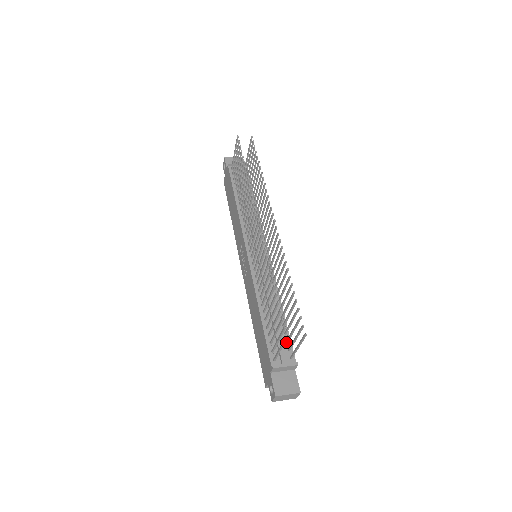
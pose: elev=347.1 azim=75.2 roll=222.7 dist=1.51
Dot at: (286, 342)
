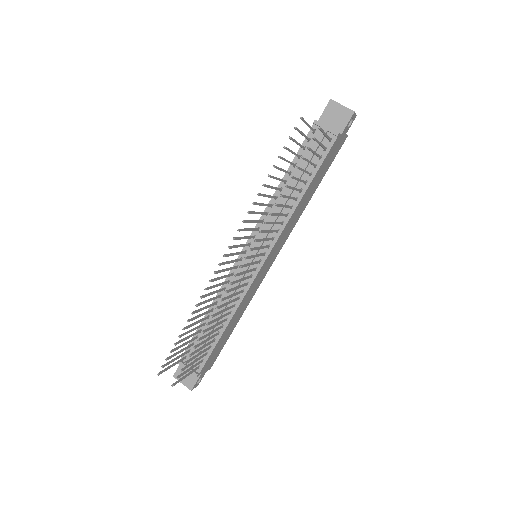
Dot at: (205, 353)
